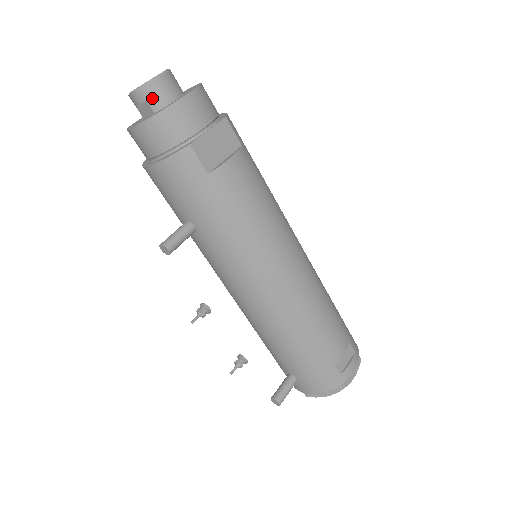
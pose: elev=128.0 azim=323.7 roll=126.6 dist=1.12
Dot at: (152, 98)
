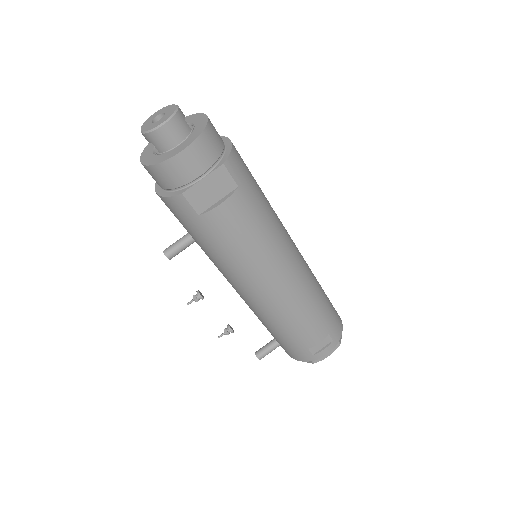
Dot at: (156, 143)
